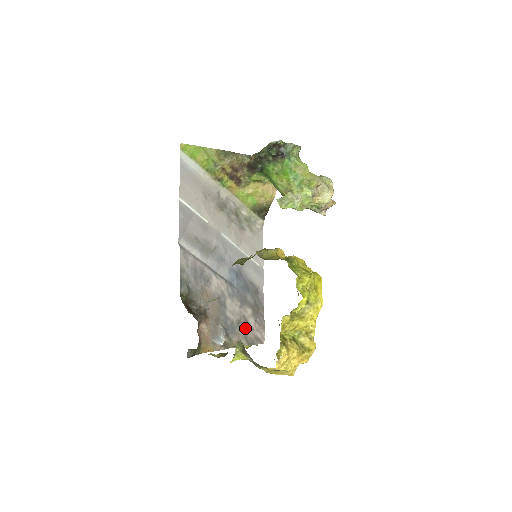
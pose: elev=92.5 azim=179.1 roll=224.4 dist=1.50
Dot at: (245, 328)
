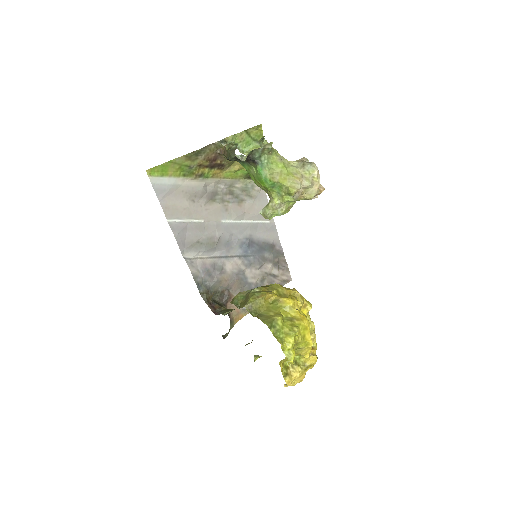
Dot at: (270, 280)
